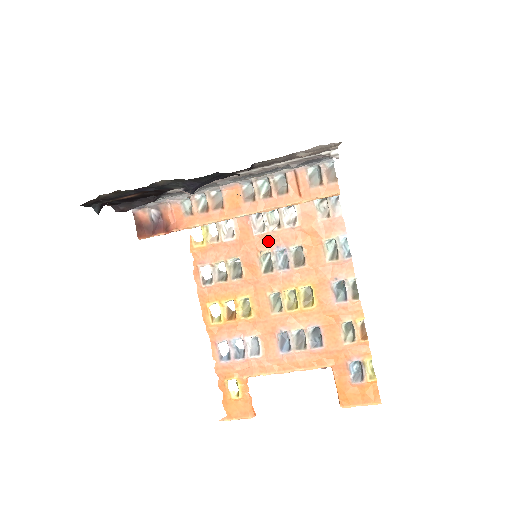
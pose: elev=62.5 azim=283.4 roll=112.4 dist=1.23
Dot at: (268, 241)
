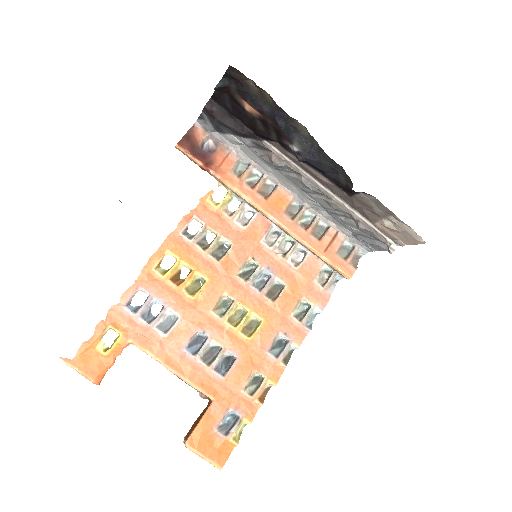
Dot at: (266, 257)
